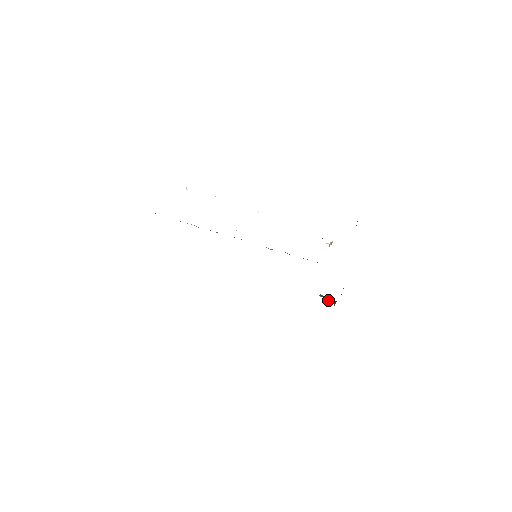
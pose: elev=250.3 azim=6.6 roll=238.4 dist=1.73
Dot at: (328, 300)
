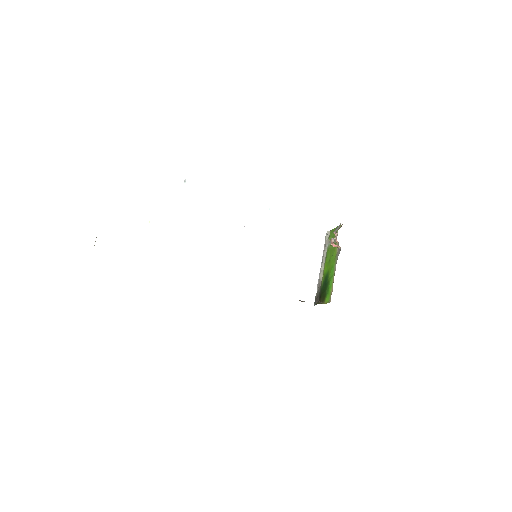
Dot at: occluded
